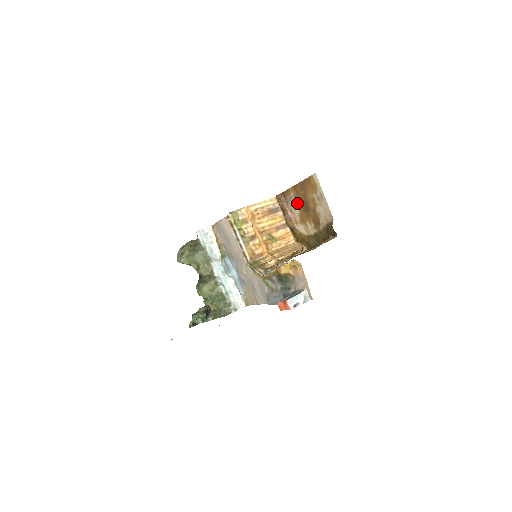
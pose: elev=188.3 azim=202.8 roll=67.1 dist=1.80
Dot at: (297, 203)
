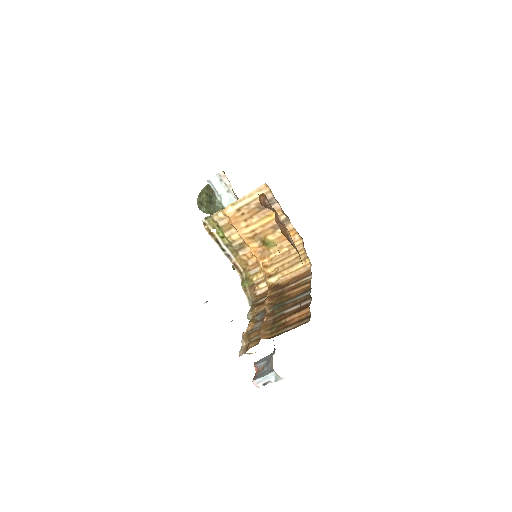
Dot at: occluded
